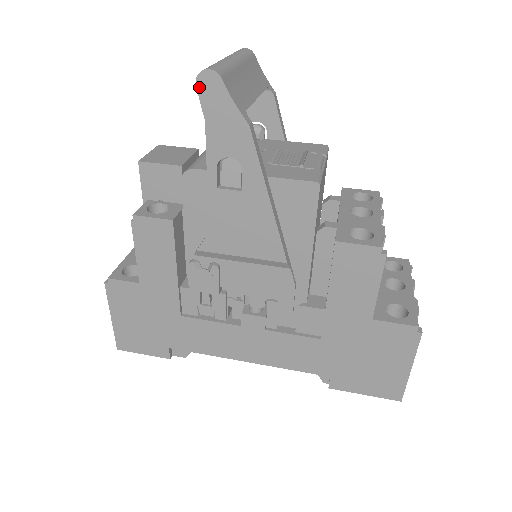
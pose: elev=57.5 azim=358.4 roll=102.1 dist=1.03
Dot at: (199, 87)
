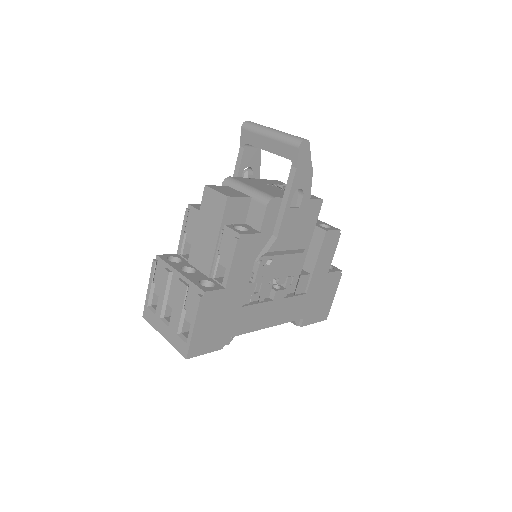
Dot at: (300, 149)
